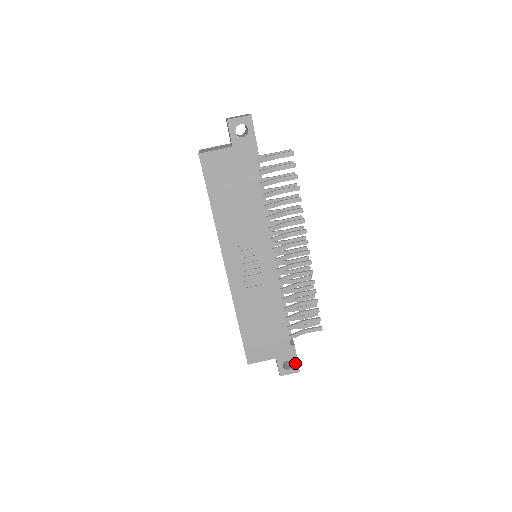
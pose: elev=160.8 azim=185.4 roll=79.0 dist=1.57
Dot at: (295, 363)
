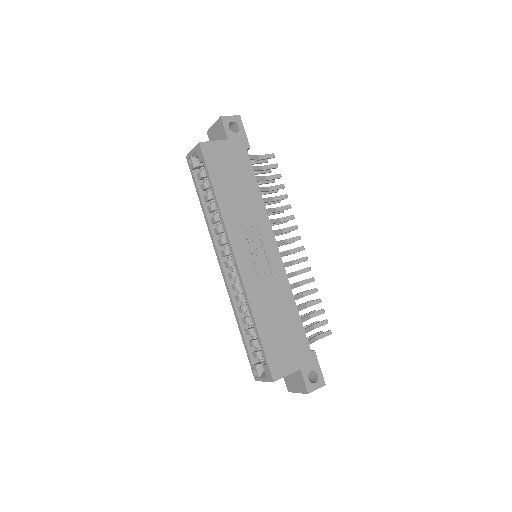
Dot at: (319, 373)
